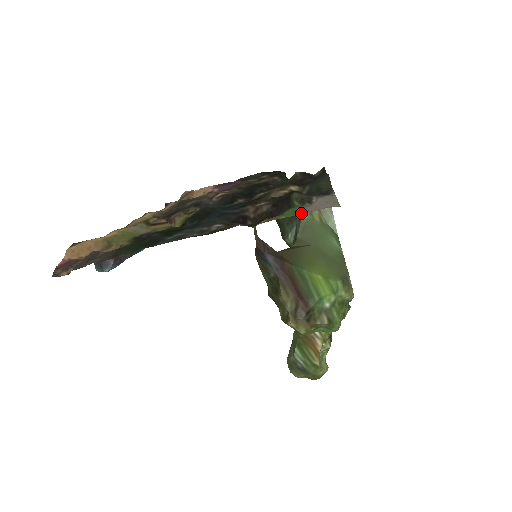
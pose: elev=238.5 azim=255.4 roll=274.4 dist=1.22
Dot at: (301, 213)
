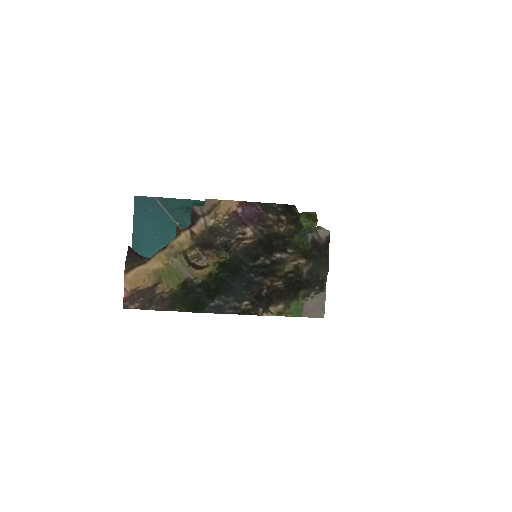
Dot at: (301, 315)
